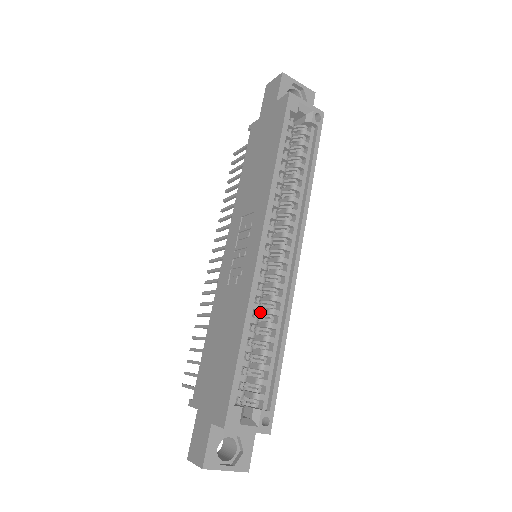
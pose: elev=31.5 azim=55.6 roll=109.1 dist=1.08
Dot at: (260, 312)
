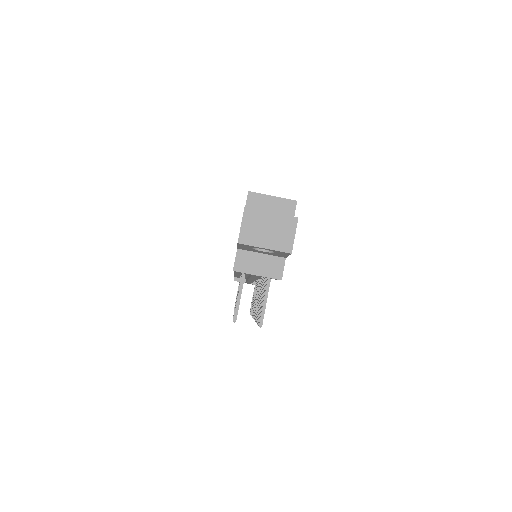
Dot at: occluded
